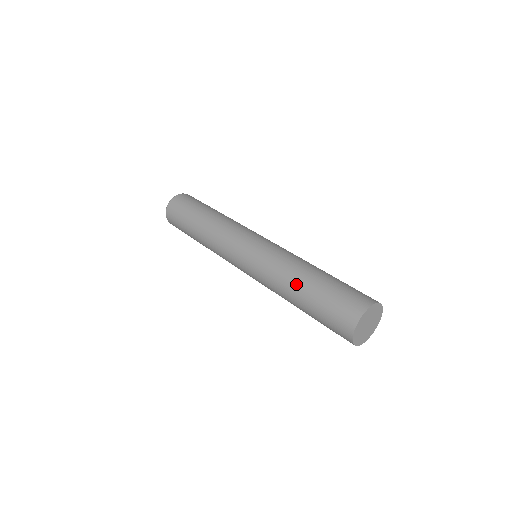
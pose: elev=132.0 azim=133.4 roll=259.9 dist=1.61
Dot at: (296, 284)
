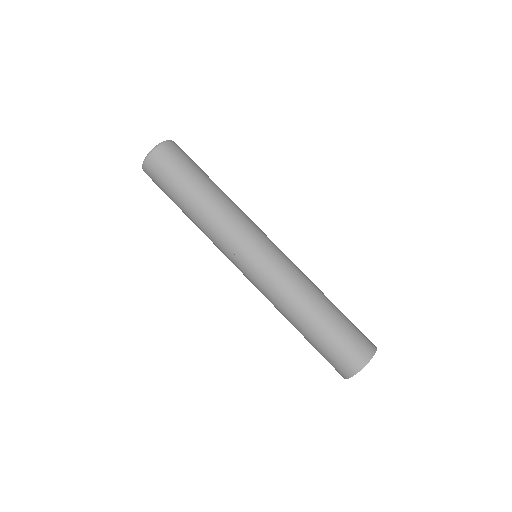
Dot at: (306, 315)
